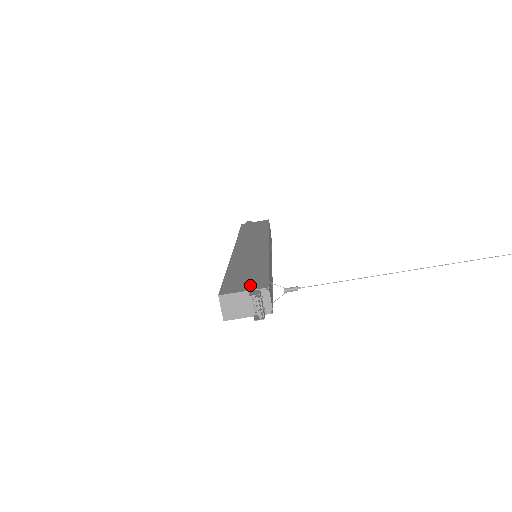
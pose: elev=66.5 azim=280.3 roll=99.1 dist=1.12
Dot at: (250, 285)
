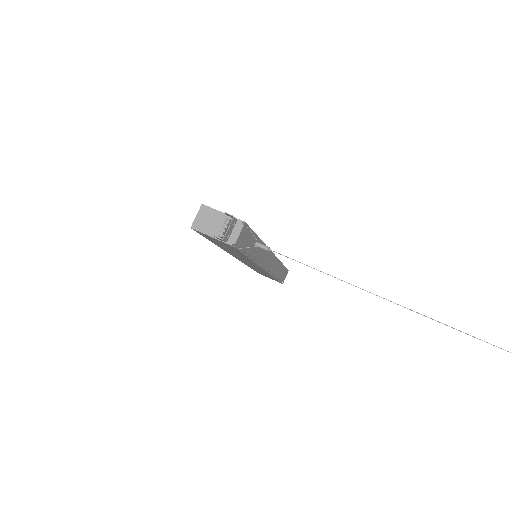
Dot at: occluded
